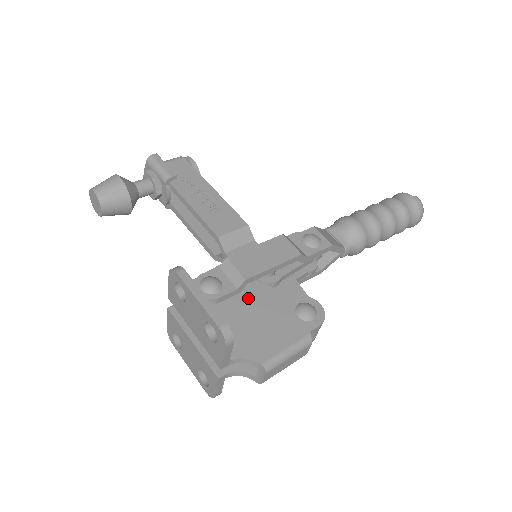
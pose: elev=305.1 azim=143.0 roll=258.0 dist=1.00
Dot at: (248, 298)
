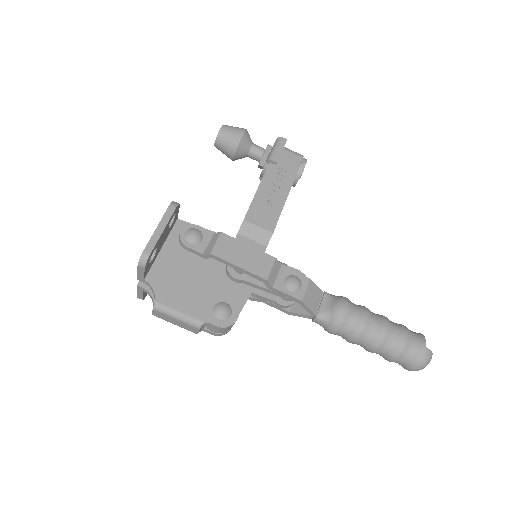
Dot at: (205, 266)
